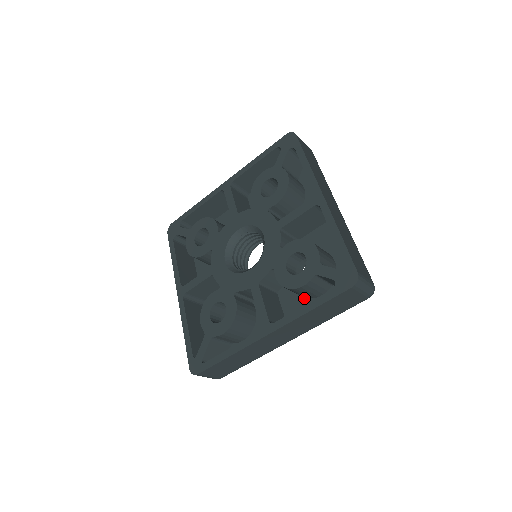
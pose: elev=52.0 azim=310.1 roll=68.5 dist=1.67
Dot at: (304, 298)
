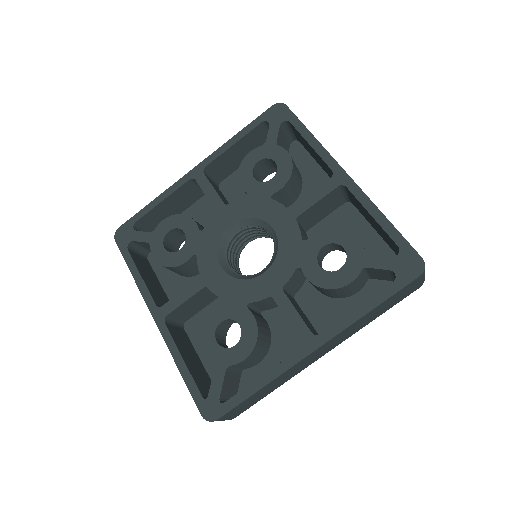
Dot at: (334, 299)
